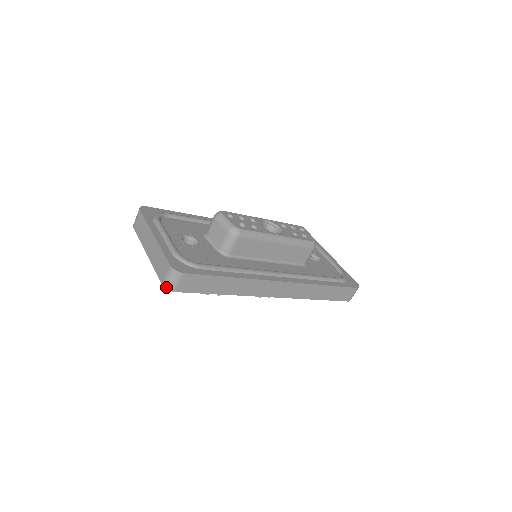
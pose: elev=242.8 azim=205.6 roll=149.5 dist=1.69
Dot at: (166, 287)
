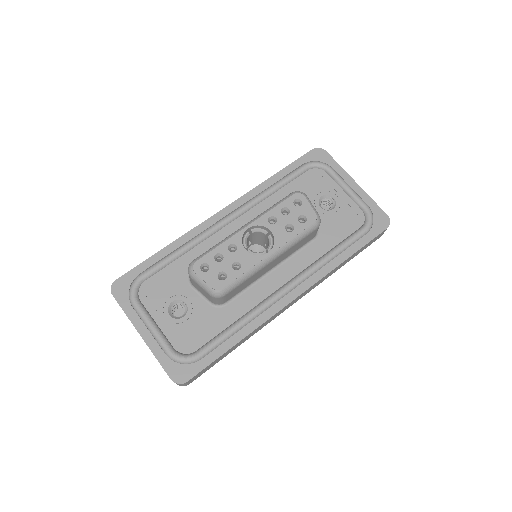
Dot at: (179, 385)
